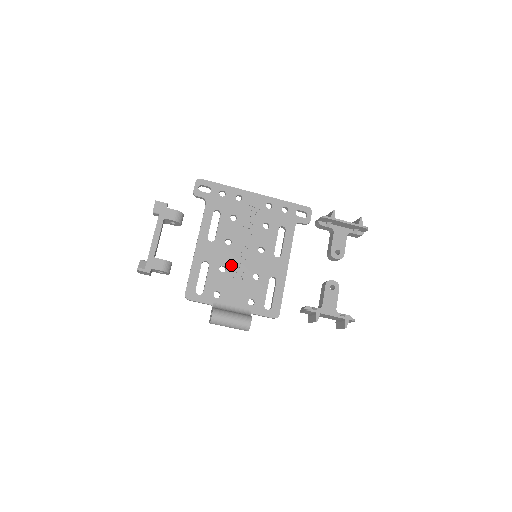
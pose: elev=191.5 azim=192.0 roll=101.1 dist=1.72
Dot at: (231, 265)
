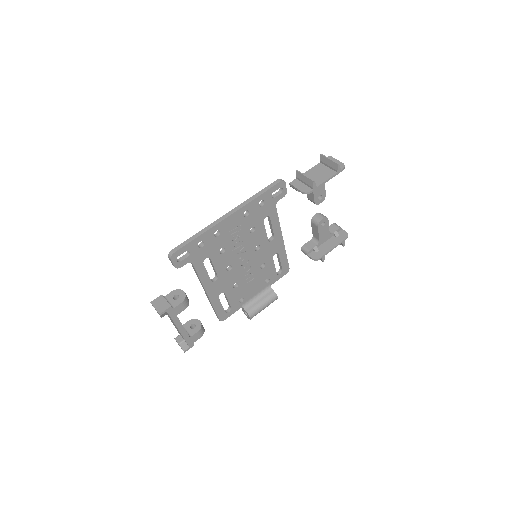
Dot at: (240, 278)
